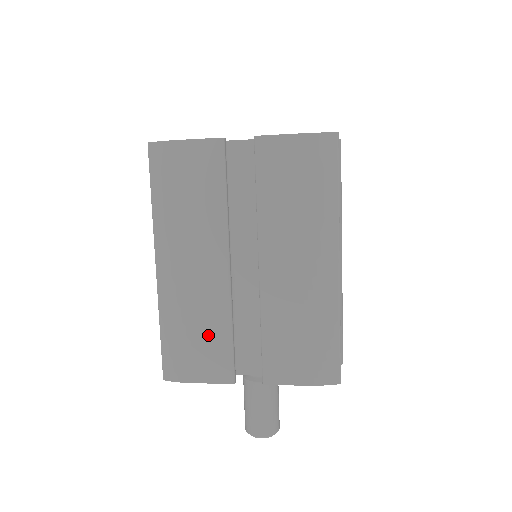
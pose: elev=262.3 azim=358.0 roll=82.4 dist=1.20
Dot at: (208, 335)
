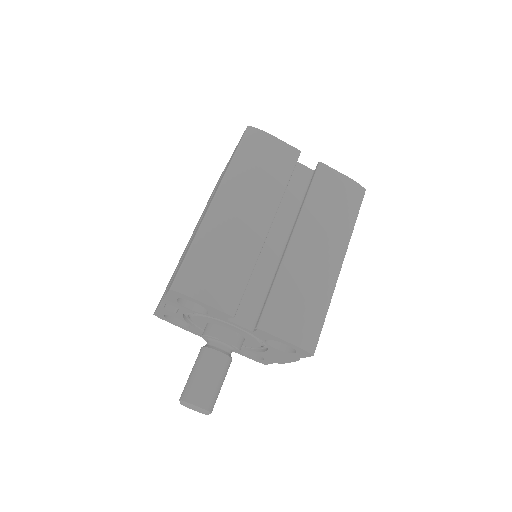
Dot at: (231, 268)
